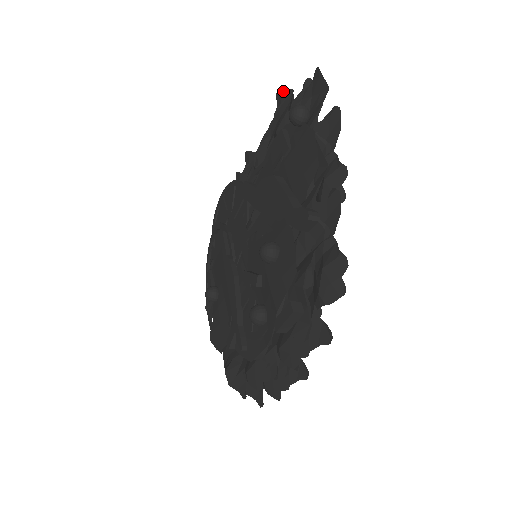
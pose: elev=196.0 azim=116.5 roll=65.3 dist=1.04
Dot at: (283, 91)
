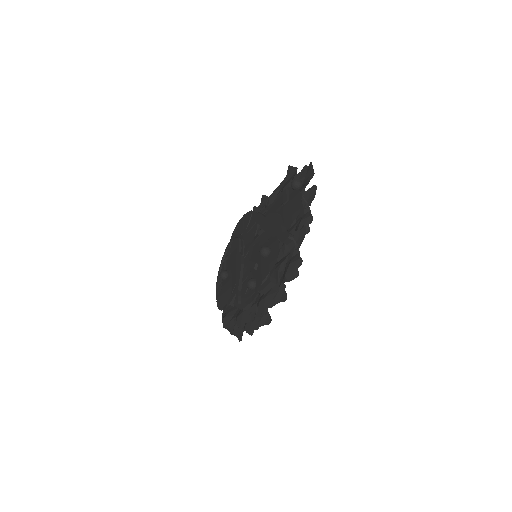
Dot at: (292, 167)
